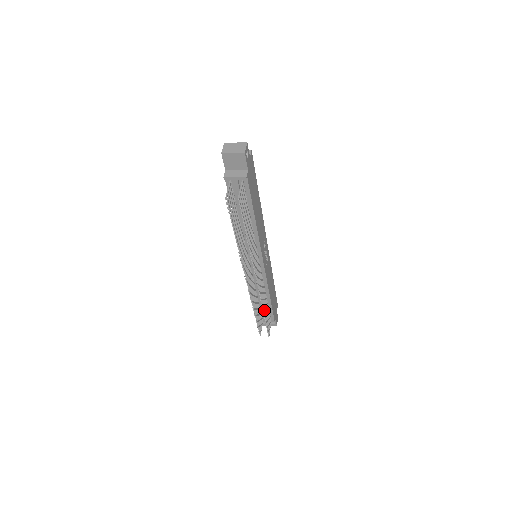
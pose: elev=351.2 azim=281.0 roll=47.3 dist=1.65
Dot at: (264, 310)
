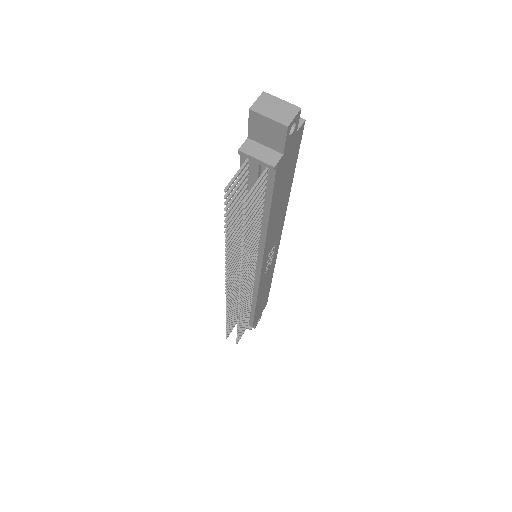
Dot at: (240, 320)
